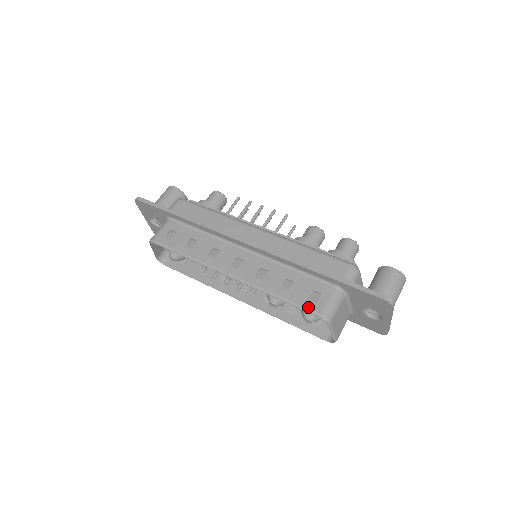
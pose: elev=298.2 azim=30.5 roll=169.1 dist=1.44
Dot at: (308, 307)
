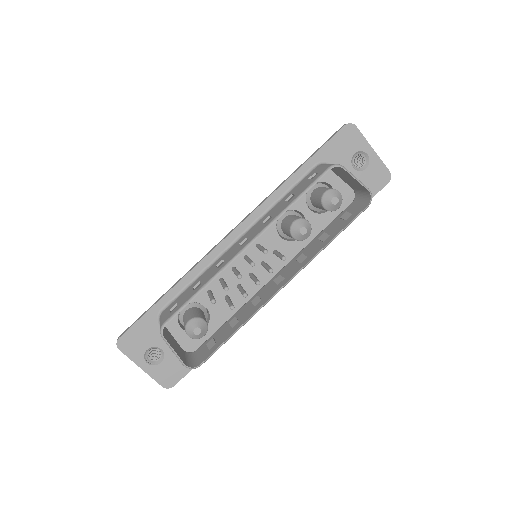
Dot at: (317, 177)
